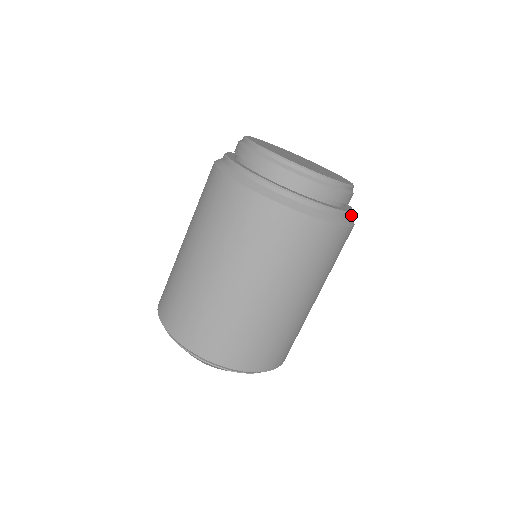
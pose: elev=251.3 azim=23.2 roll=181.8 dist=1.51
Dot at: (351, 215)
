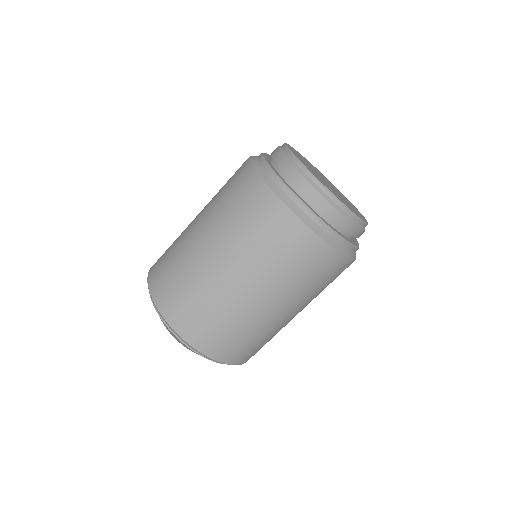
Dot at: occluded
